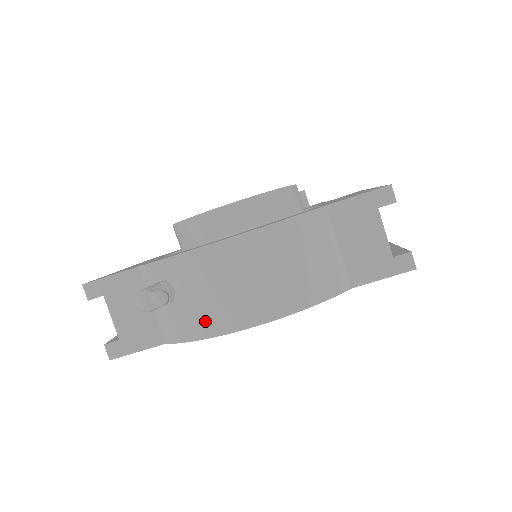
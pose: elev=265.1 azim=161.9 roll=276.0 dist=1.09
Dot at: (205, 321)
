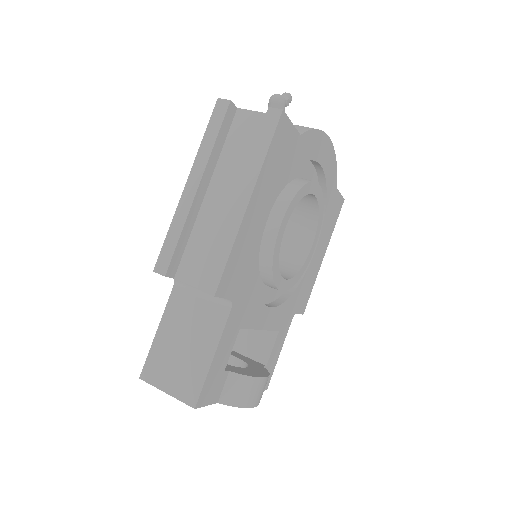
Dot at: occluded
